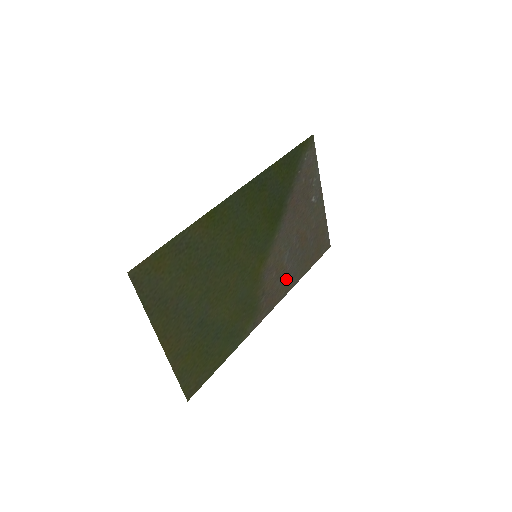
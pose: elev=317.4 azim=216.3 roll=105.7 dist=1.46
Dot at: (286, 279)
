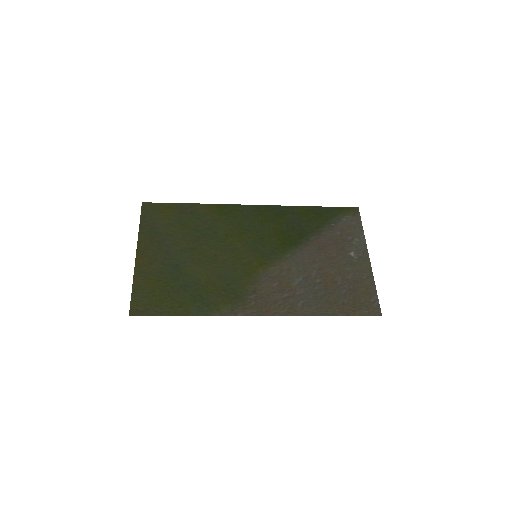
Dot at: (292, 301)
